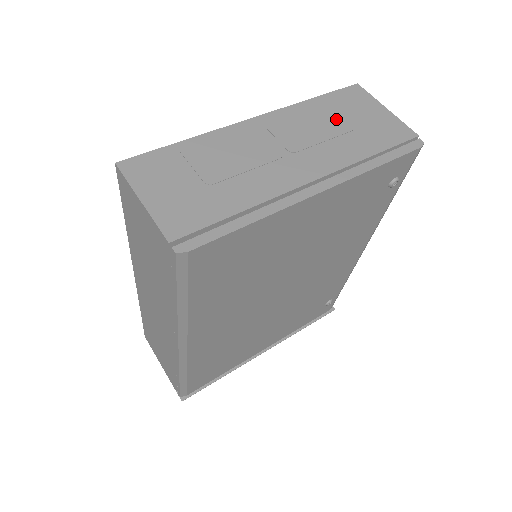
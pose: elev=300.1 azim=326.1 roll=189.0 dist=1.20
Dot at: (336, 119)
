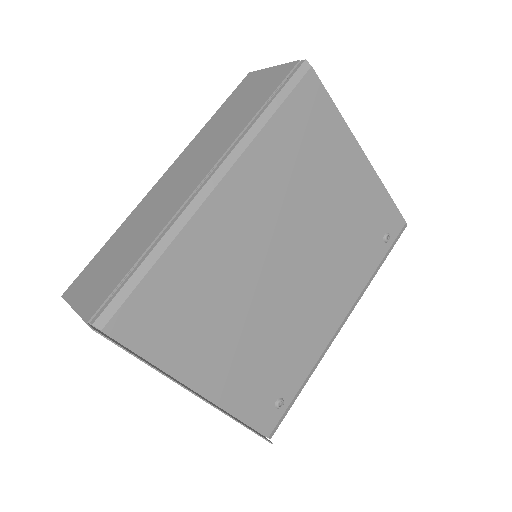
Dot at: occluded
